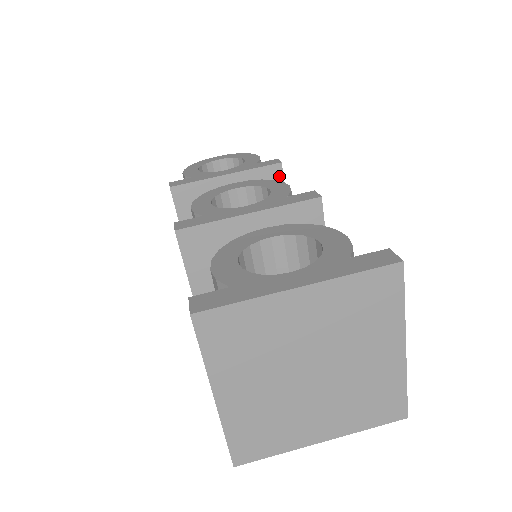
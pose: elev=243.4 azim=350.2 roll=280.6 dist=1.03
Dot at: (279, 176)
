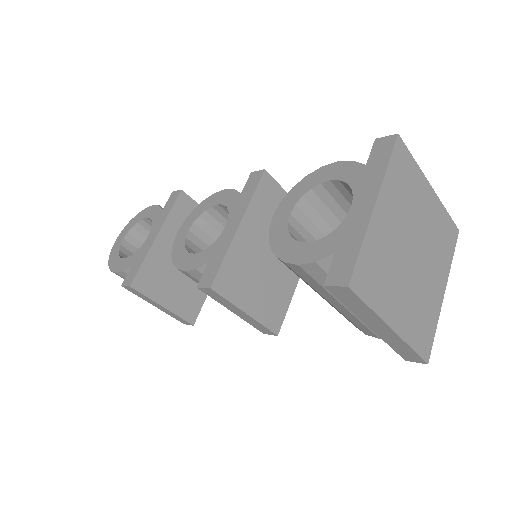
Dot at: (189, 201)
